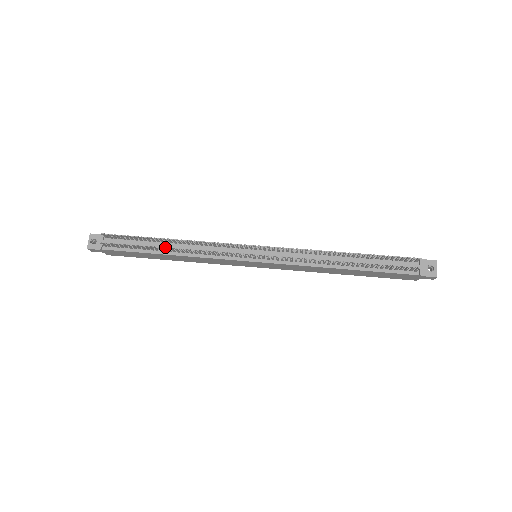
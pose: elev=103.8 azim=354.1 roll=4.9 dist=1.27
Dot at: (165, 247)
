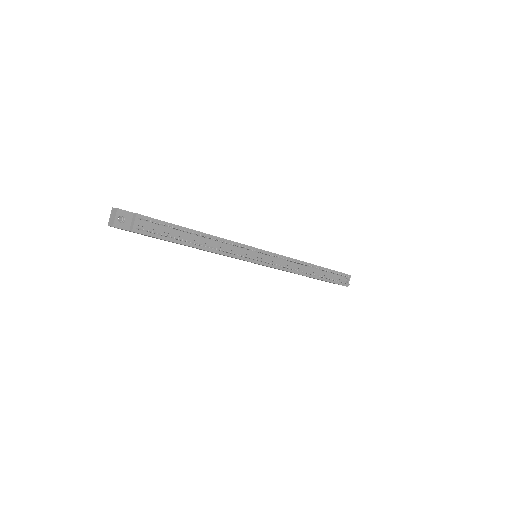
Dot at: (197, 241)
